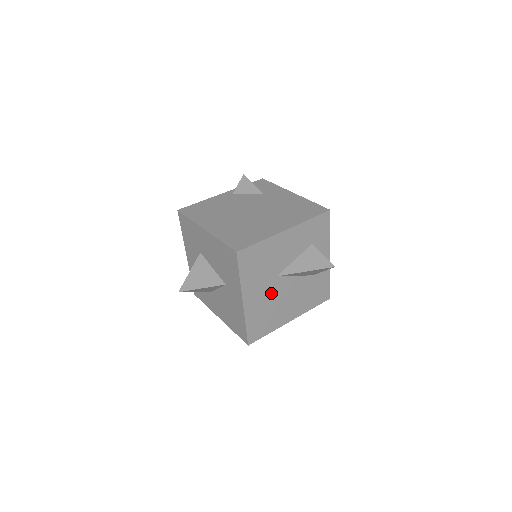
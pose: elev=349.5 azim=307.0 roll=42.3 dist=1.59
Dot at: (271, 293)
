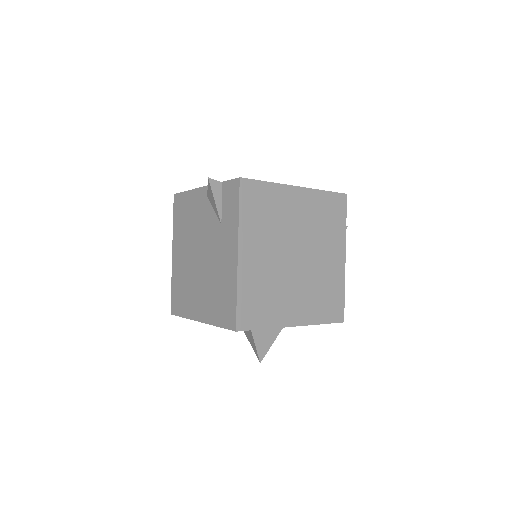
Dot at: occluded
